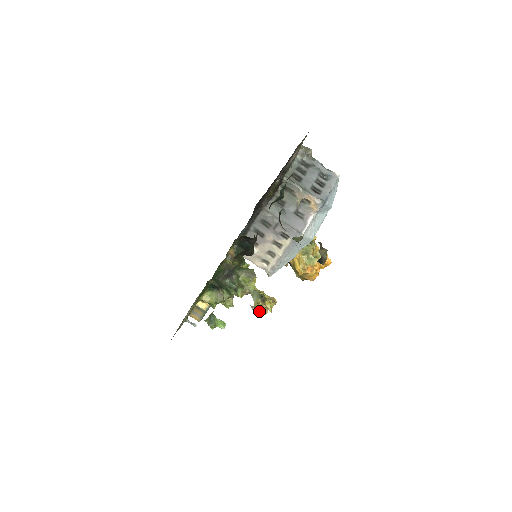
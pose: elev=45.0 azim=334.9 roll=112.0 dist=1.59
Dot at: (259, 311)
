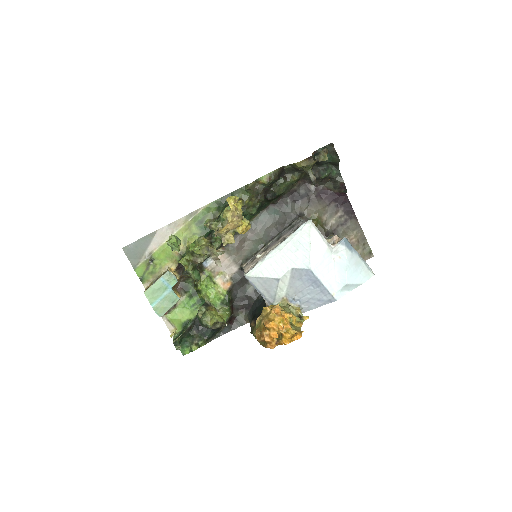
Dot at: (218, 232)
